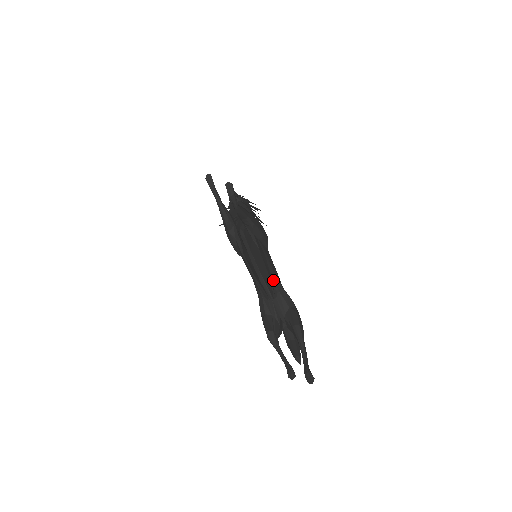
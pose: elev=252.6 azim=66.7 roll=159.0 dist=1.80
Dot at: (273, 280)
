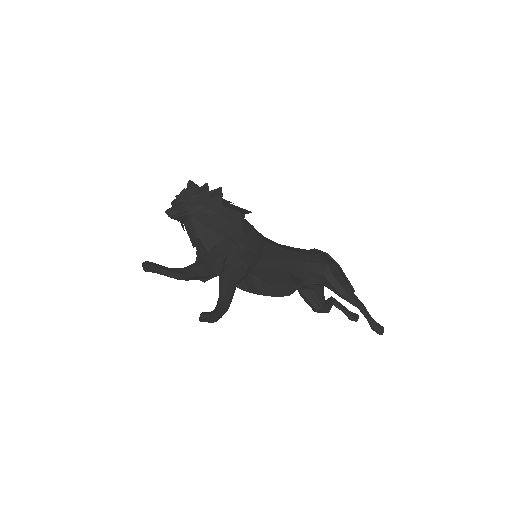
Dot at: (293, 272)
